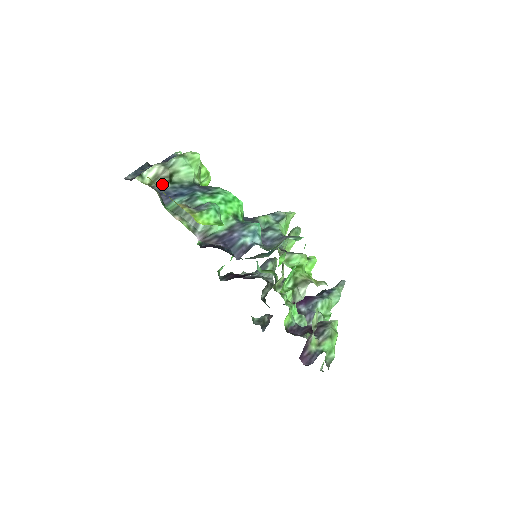
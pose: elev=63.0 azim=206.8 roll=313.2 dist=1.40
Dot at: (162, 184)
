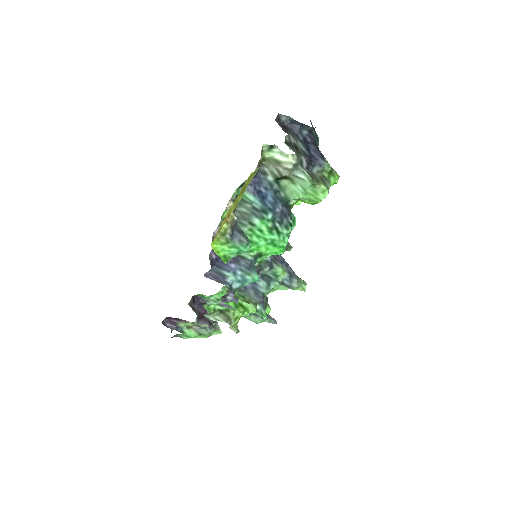
Dot at: (270, 172)
